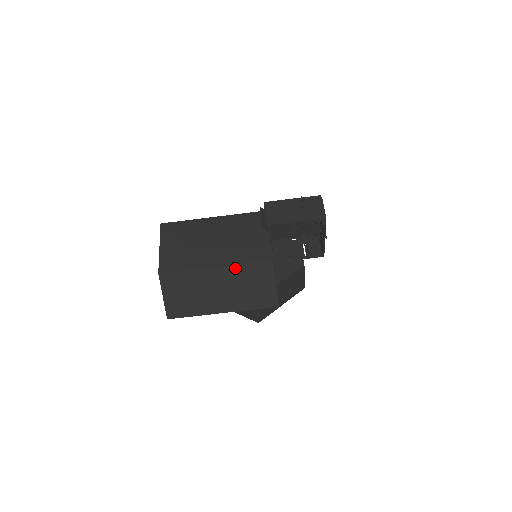
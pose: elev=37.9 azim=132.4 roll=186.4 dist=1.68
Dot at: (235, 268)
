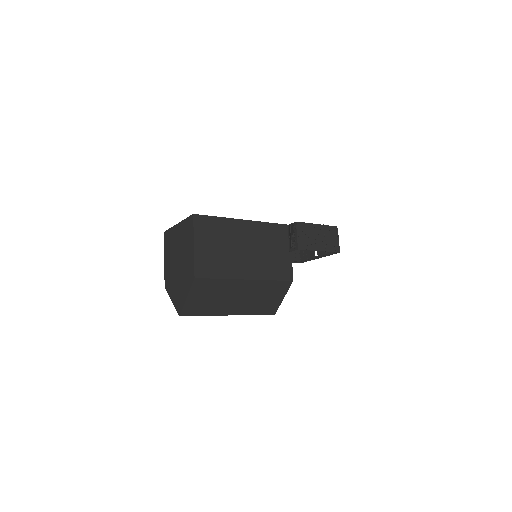
Dot at: (262, 283)
